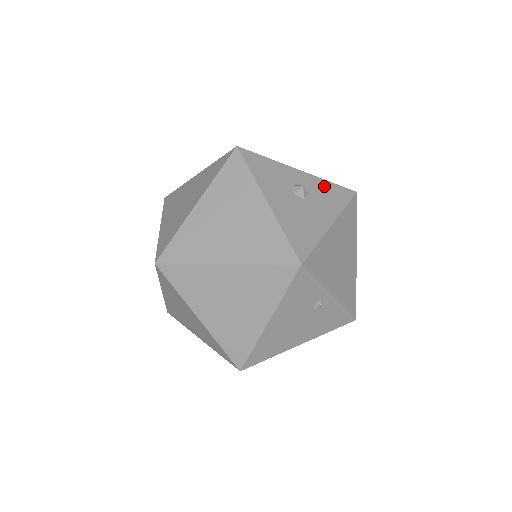
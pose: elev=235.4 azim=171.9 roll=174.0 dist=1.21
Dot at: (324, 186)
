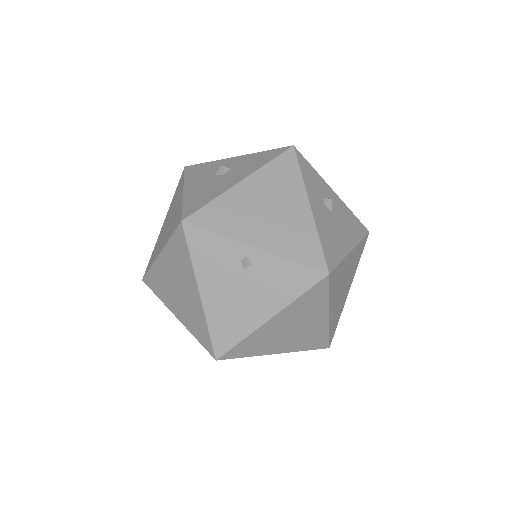
Dot at: (254, 157)
